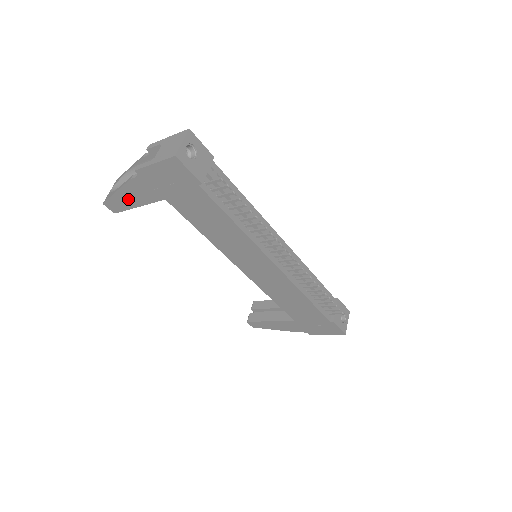
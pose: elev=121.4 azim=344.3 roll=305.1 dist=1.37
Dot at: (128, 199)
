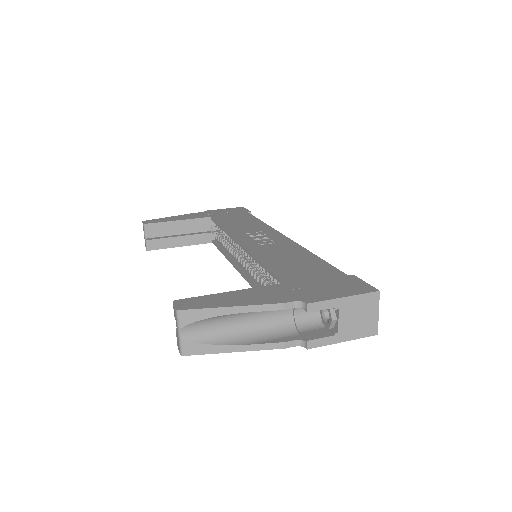
Dot at: occluded
